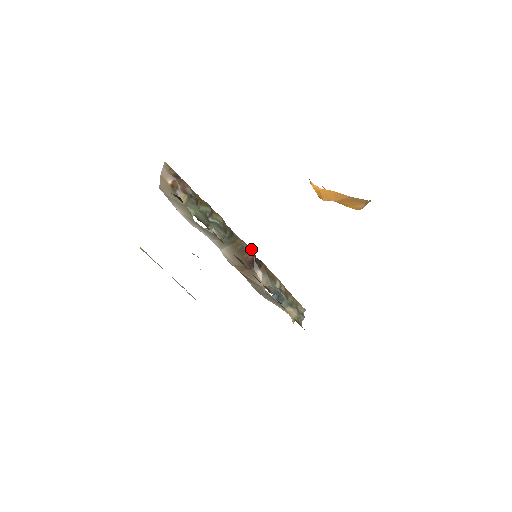
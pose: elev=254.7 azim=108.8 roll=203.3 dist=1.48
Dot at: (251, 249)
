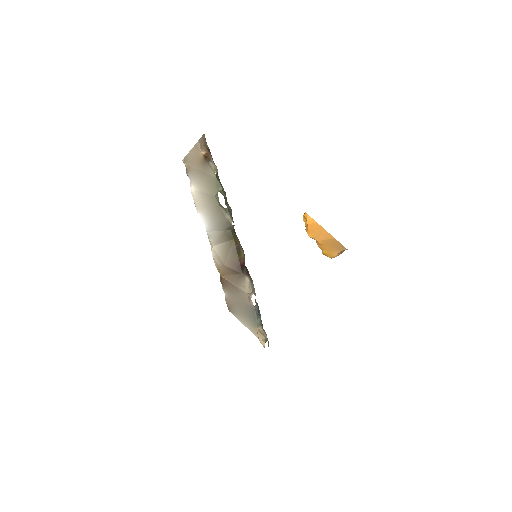
Dot at: (244, 254)
